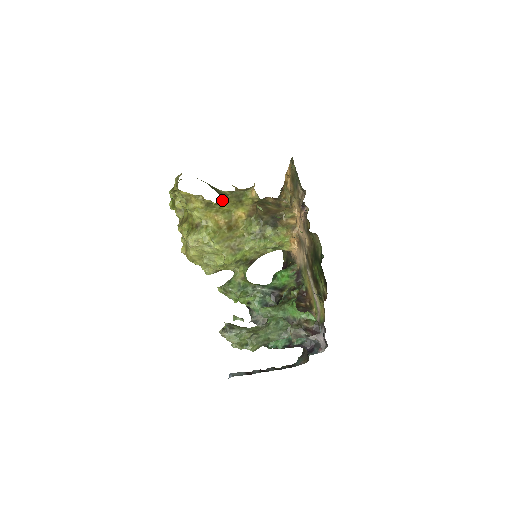
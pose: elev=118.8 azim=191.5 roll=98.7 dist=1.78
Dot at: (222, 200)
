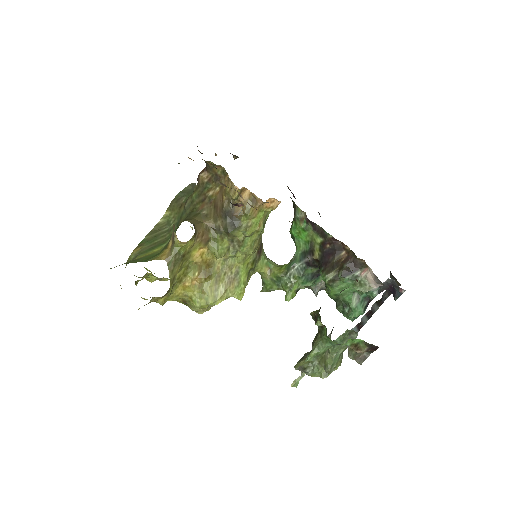
Dot at: (170, 285)
